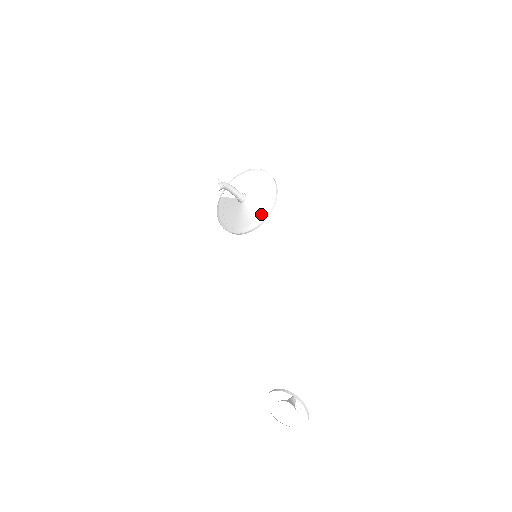
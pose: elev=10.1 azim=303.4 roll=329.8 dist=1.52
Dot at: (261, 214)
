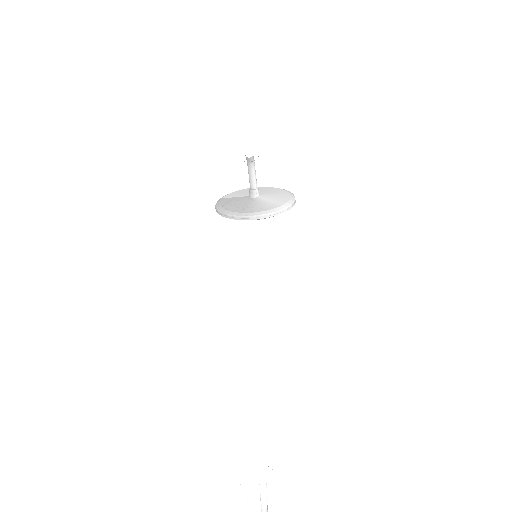
Dot at: (281, 205)
